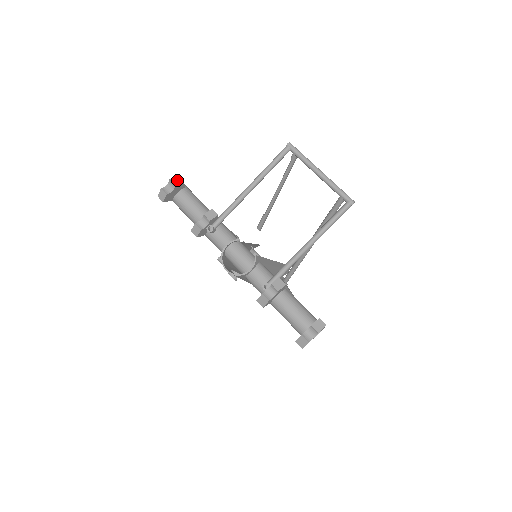
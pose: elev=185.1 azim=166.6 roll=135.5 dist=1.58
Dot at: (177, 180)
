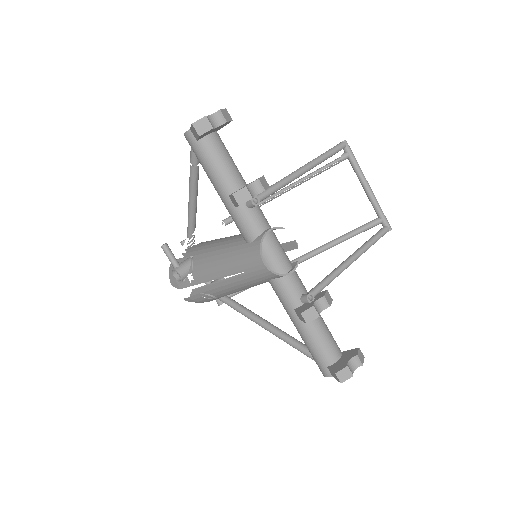
Dot at: (227, 116)
